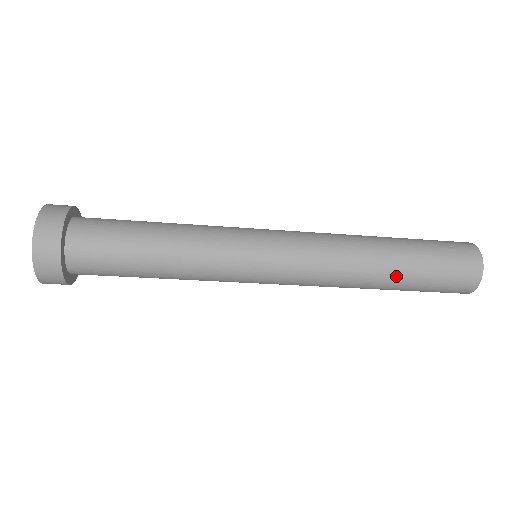
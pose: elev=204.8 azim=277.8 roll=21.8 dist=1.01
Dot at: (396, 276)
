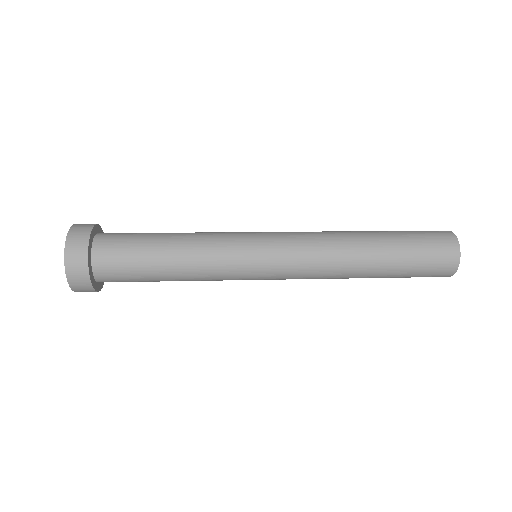
Dot at: (382, 255)
